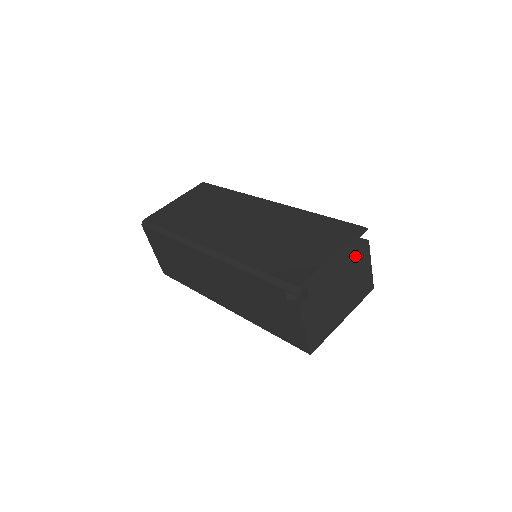
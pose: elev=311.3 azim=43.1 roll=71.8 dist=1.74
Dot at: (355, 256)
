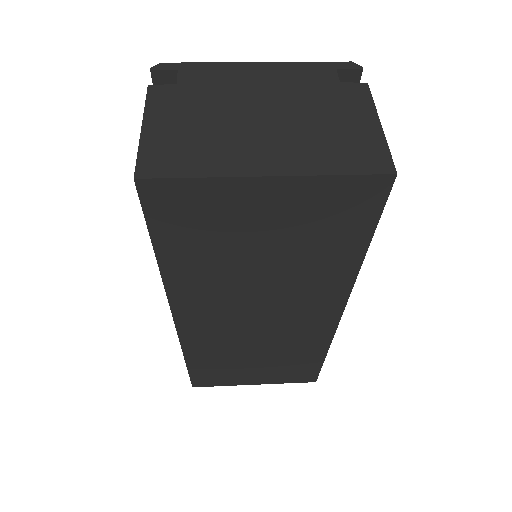
Dot at: (321, 88)
